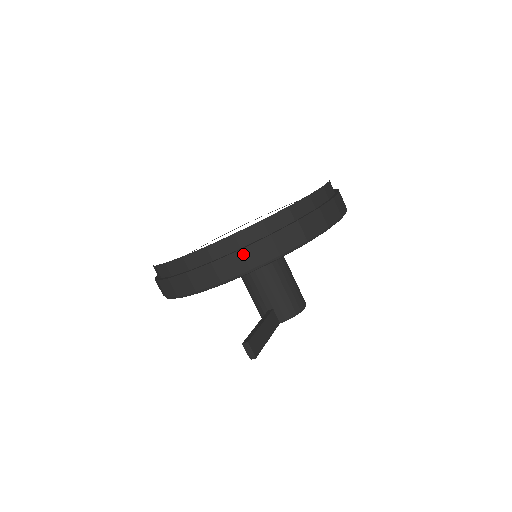
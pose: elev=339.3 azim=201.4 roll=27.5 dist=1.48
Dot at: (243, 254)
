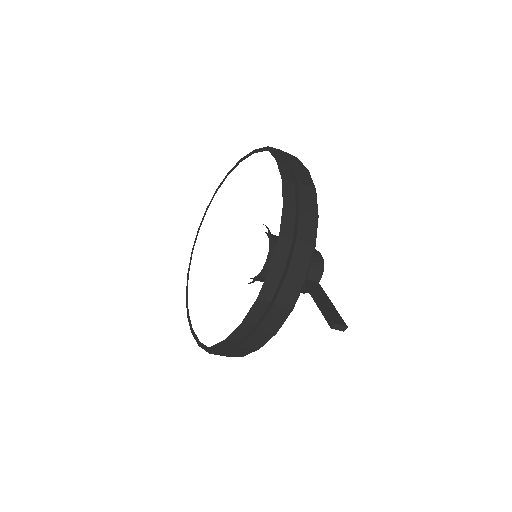
Dot at: (291, 275)
